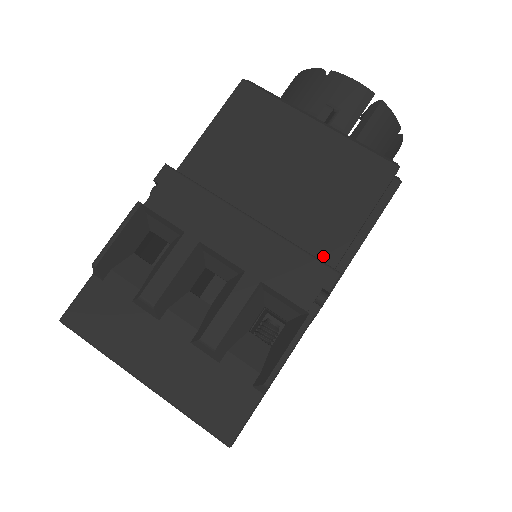
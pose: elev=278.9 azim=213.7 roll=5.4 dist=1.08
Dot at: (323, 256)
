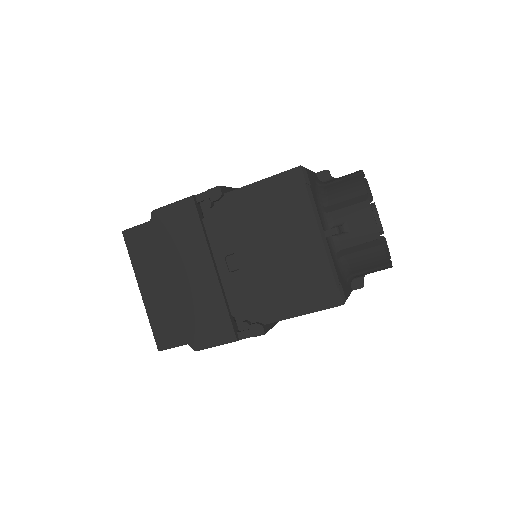
Dot at: occluded
